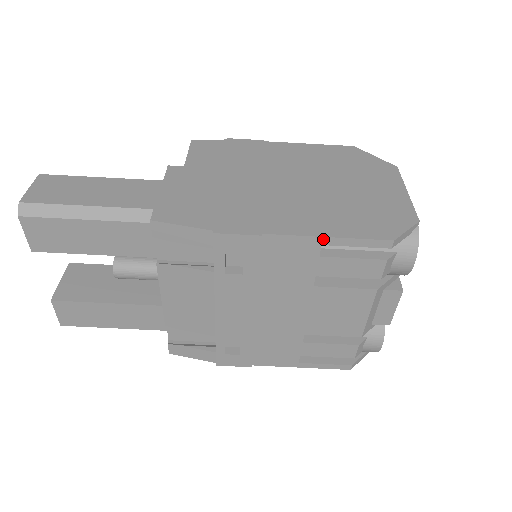
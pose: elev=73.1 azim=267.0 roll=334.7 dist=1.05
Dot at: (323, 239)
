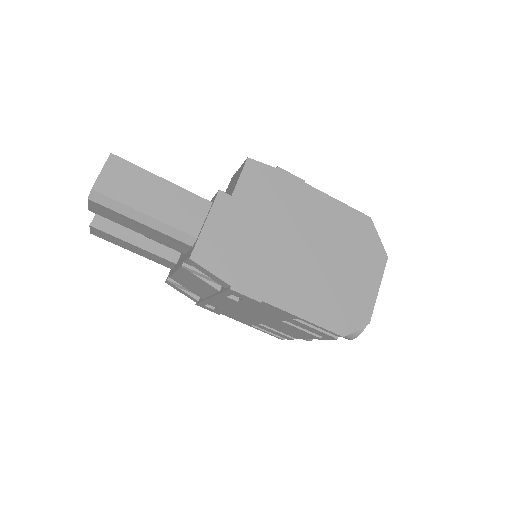
Dot at: (300, 318)
